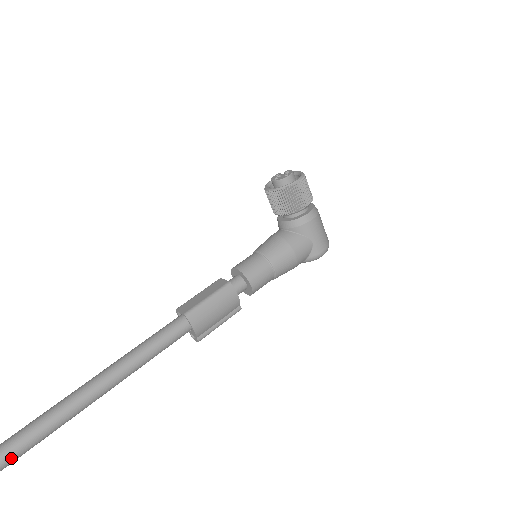
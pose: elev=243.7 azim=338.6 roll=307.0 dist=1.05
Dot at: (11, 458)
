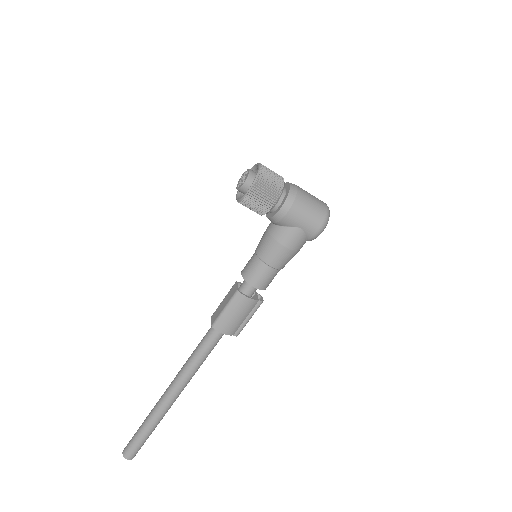
Dot at: (151, 429)
